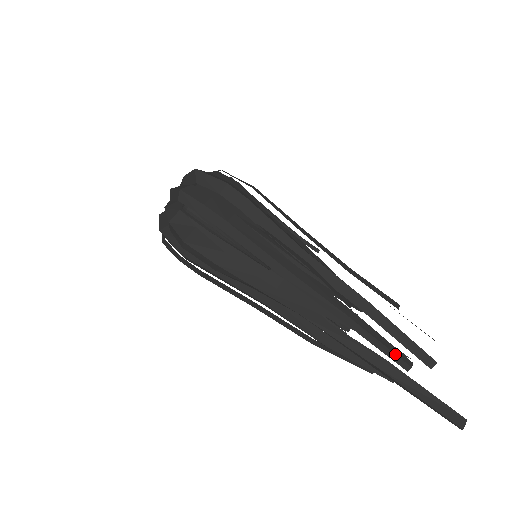
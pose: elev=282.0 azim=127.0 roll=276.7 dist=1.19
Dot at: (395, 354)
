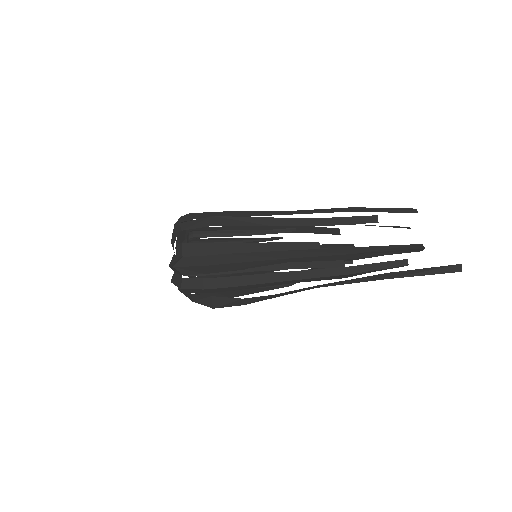
Dot at: (392, 268)
